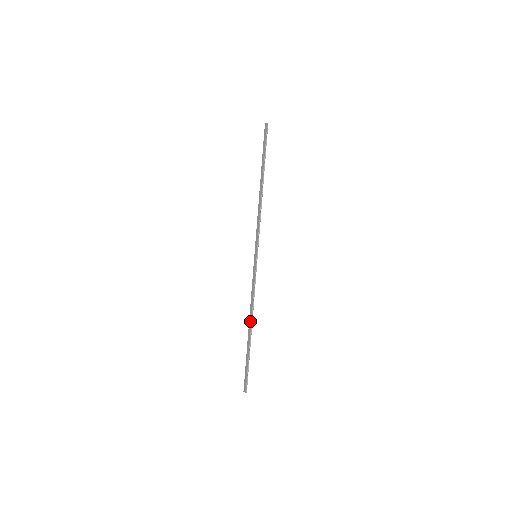
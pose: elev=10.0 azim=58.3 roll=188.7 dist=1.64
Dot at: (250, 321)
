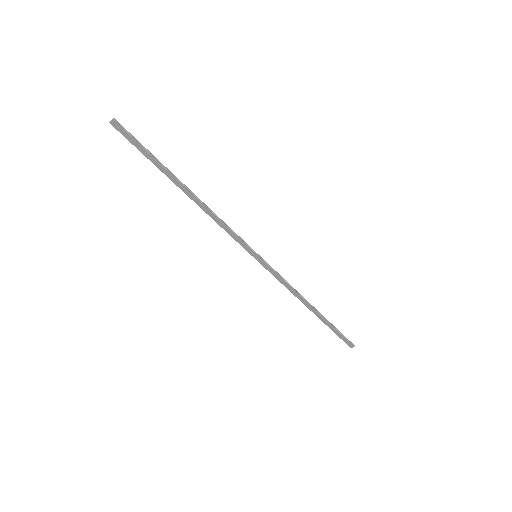
Dot at: (307, 305)
